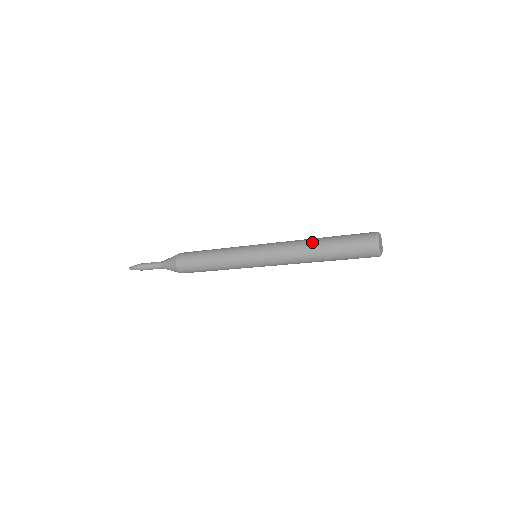
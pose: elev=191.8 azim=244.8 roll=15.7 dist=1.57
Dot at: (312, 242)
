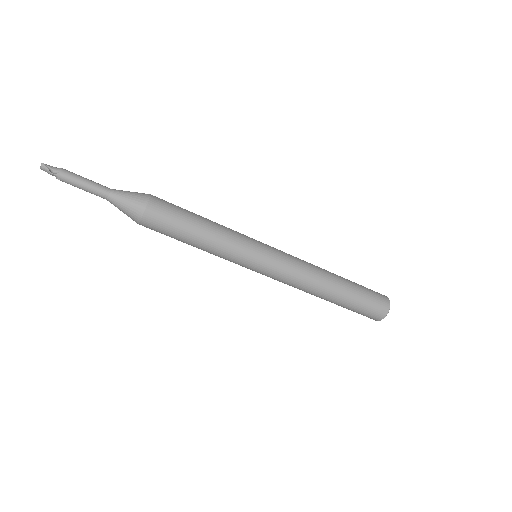
Dot at: (332, 275)
